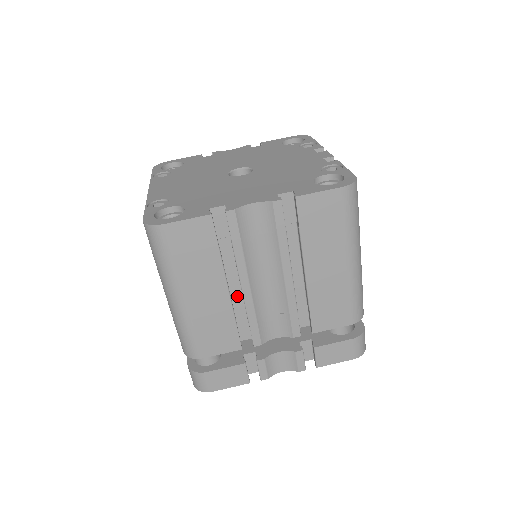
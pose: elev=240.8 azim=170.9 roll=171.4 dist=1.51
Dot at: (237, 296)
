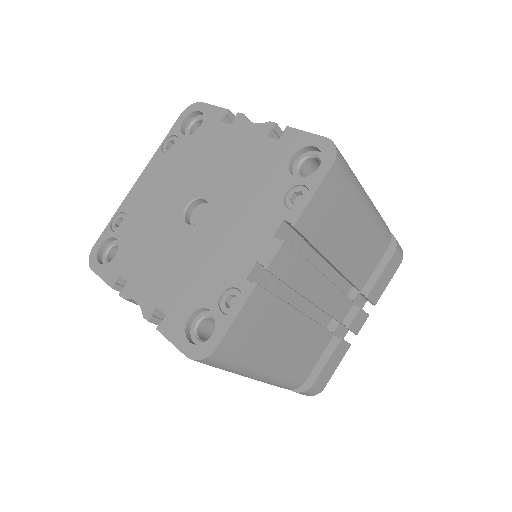
Dot at: occluded
